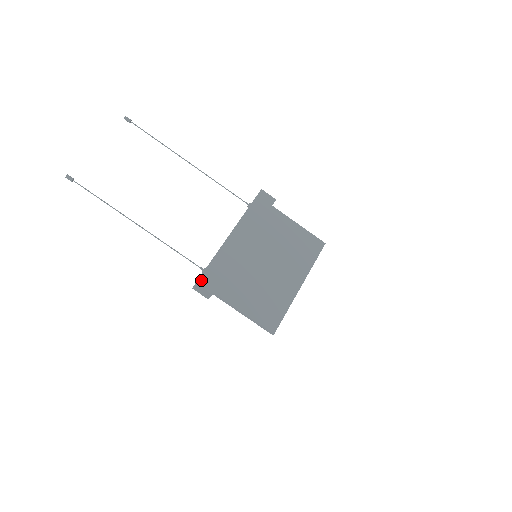
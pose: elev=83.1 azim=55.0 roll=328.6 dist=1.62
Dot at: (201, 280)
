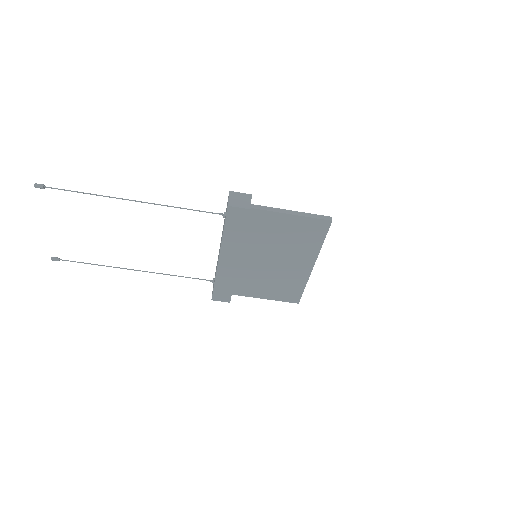
Dot at: (214, 297)
